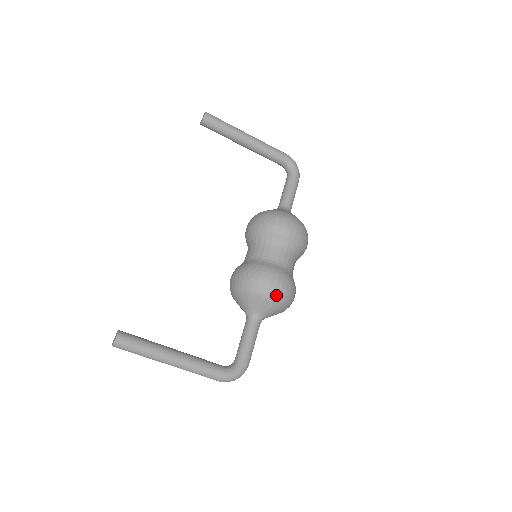
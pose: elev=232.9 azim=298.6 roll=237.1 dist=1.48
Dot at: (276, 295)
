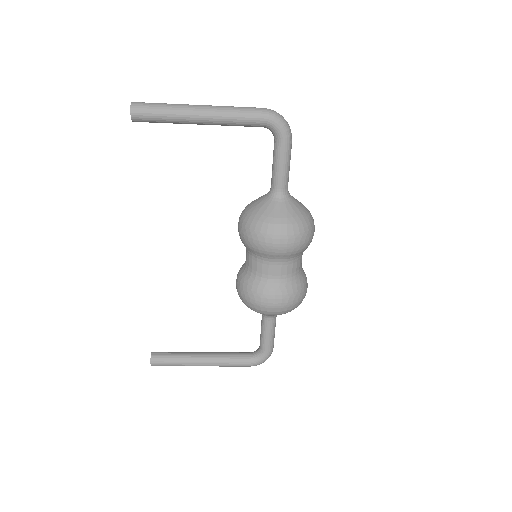
Dot at: (278, 313)
